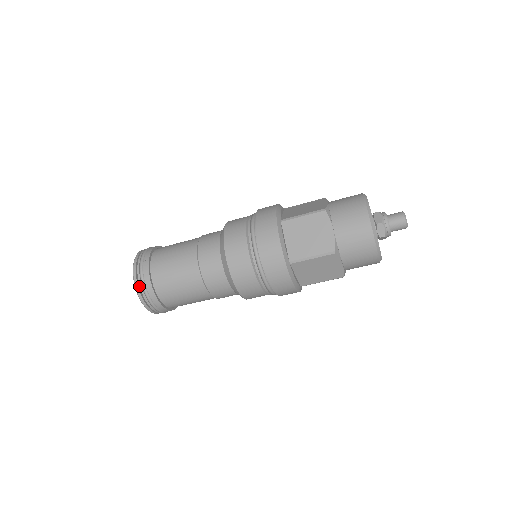
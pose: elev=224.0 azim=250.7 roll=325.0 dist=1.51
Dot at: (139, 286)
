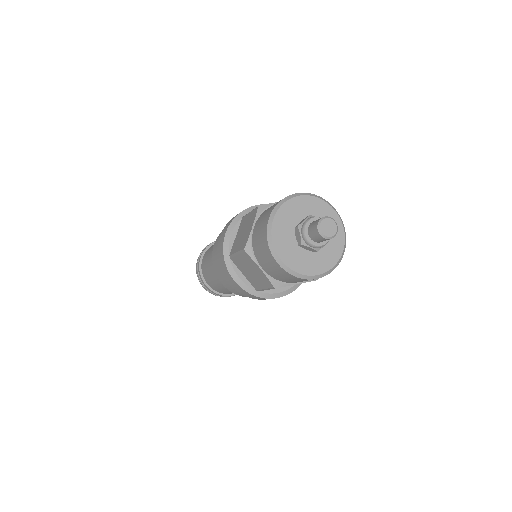
Dot at: occluded
